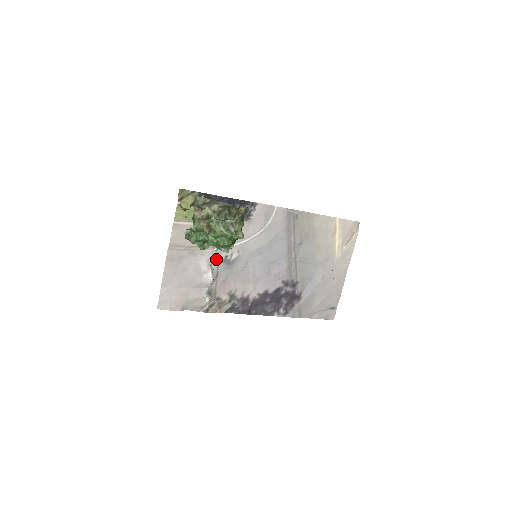
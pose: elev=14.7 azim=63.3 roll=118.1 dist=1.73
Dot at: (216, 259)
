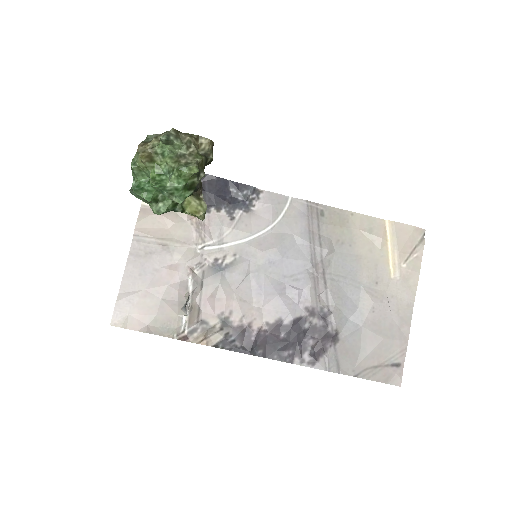
Dot at: (201, 262)
